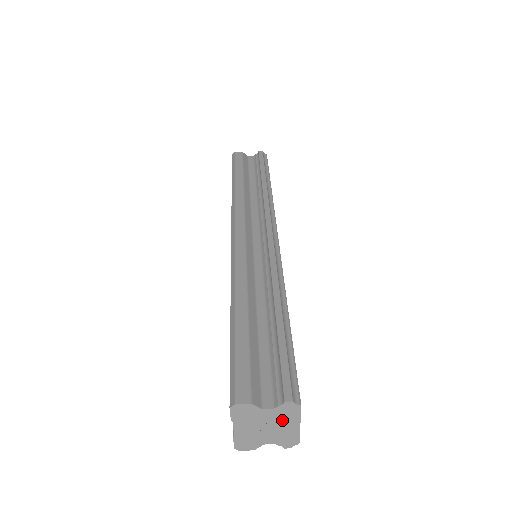
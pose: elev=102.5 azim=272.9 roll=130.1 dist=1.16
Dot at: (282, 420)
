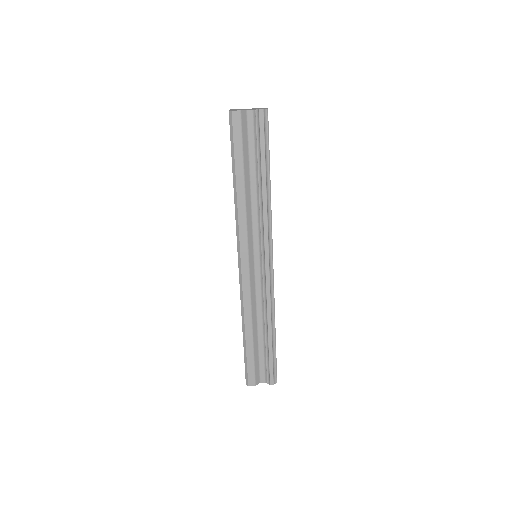
Dot at: occluded
